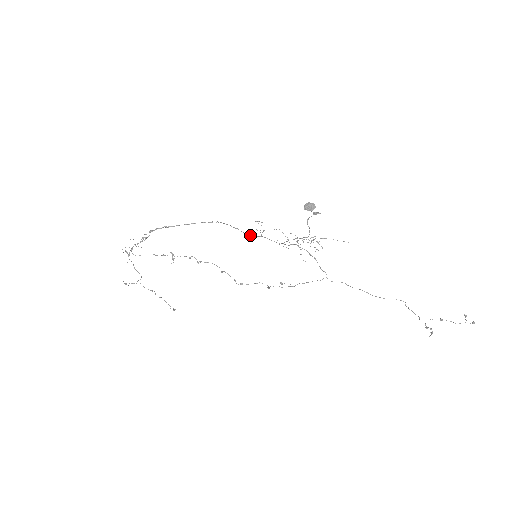
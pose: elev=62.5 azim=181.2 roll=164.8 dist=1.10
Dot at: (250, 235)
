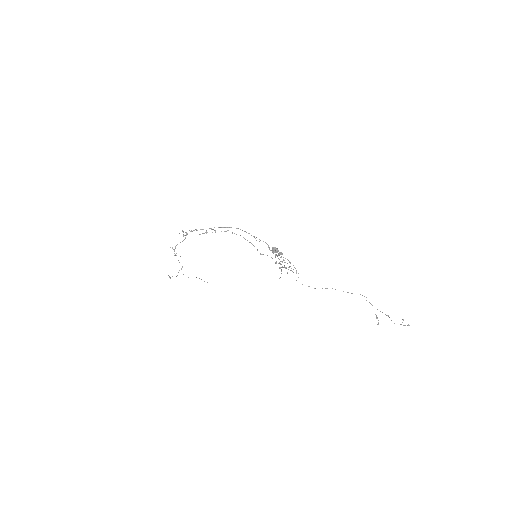
Dot at: occluded
